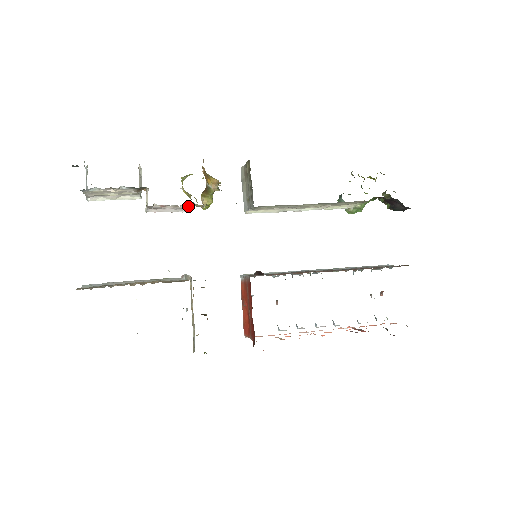
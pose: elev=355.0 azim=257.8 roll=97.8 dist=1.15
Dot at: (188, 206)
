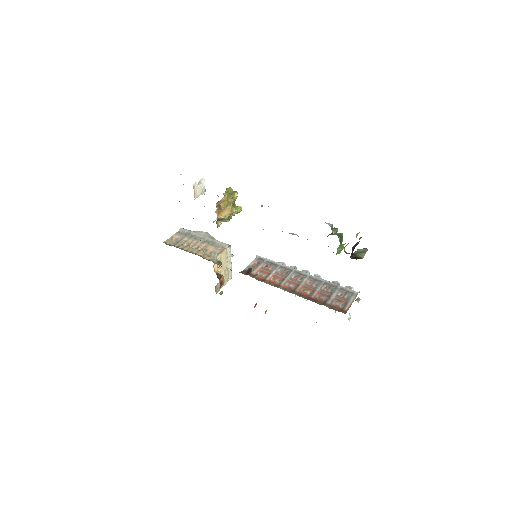
Dot at: occluded
